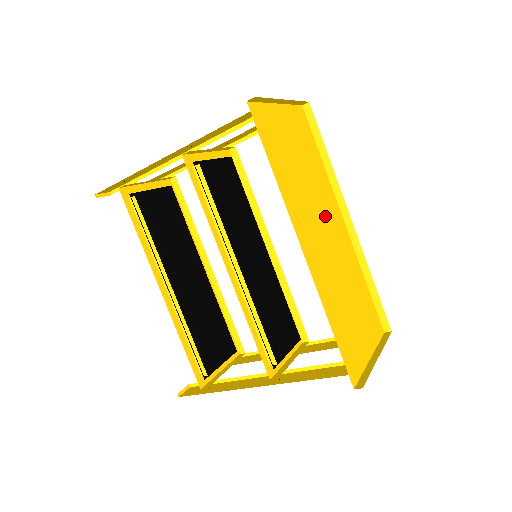
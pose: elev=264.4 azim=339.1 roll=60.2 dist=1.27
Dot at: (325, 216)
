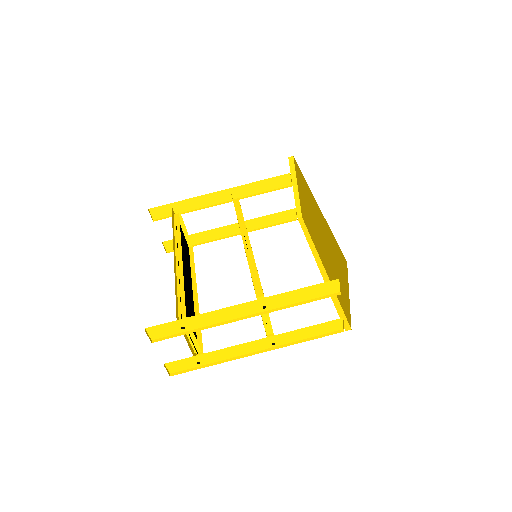
Dot at: occluded
